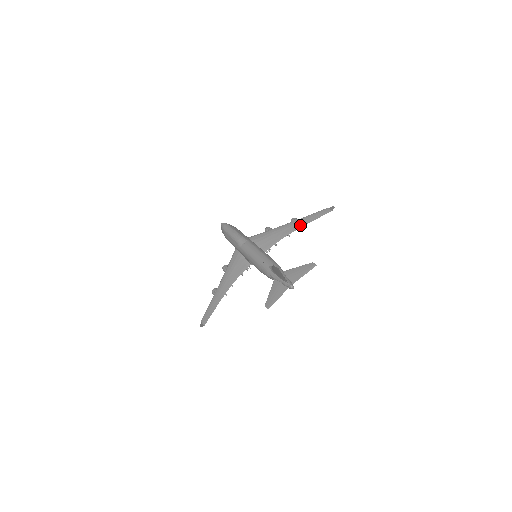
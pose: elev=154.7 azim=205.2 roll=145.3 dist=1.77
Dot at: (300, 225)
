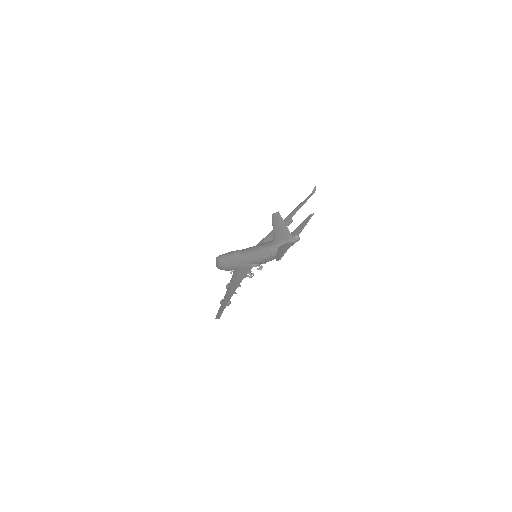
Dot at: (290, 217)
